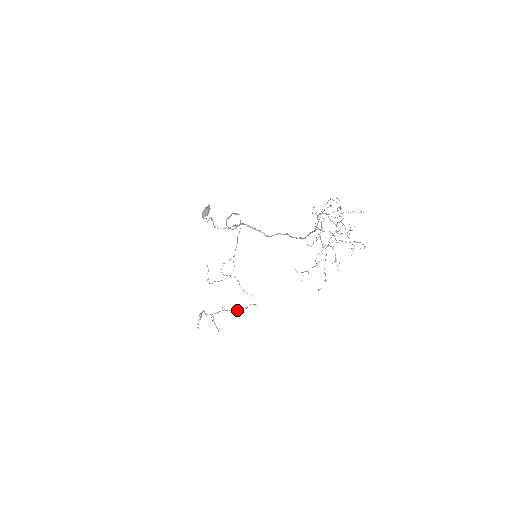
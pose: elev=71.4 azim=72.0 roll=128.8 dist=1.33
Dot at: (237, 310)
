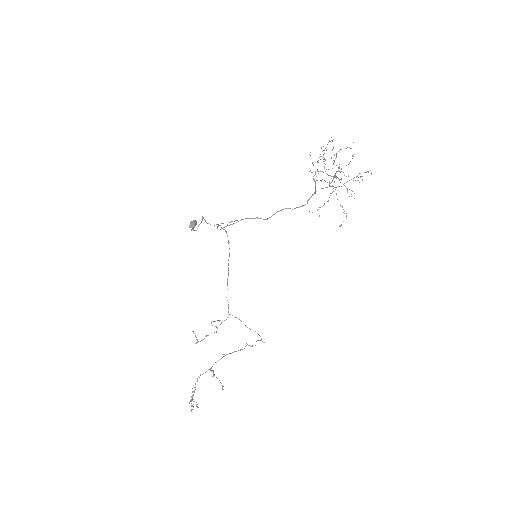
Dot at: (242, 349)
